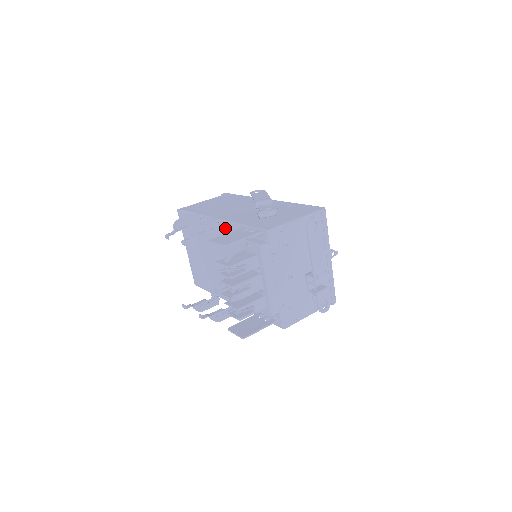
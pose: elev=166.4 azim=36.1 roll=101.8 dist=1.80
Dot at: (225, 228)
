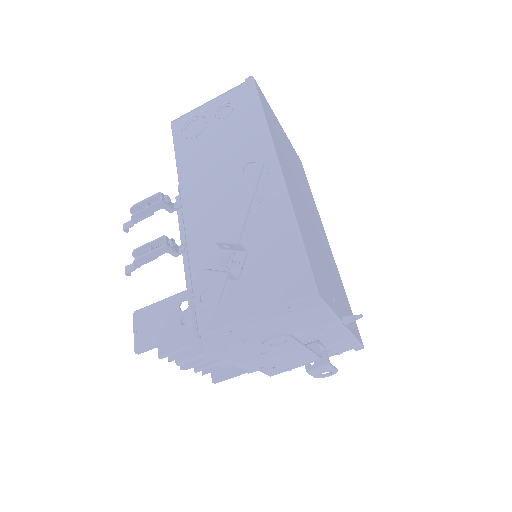
Dot at: occluded
